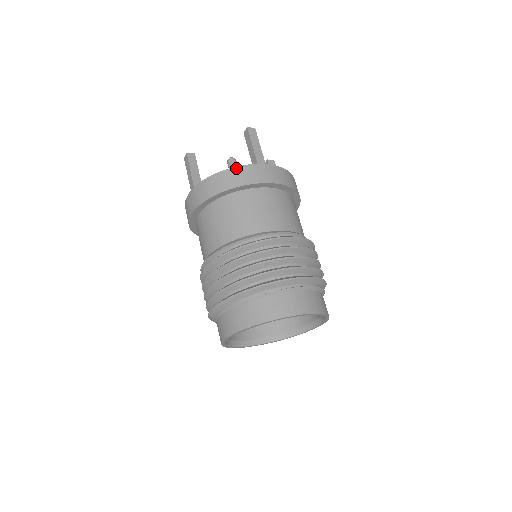
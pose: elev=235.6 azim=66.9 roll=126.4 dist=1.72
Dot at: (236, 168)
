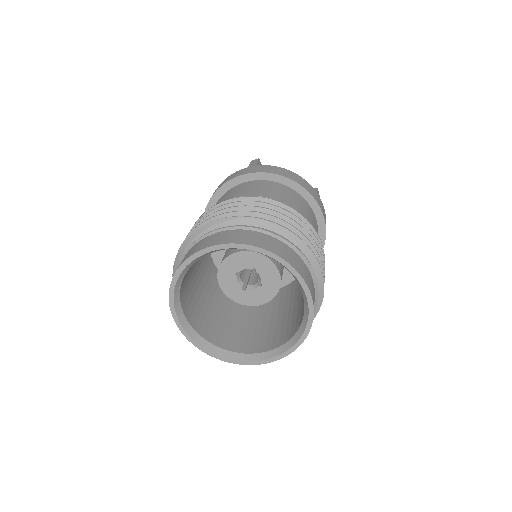
Dot at: occluded
